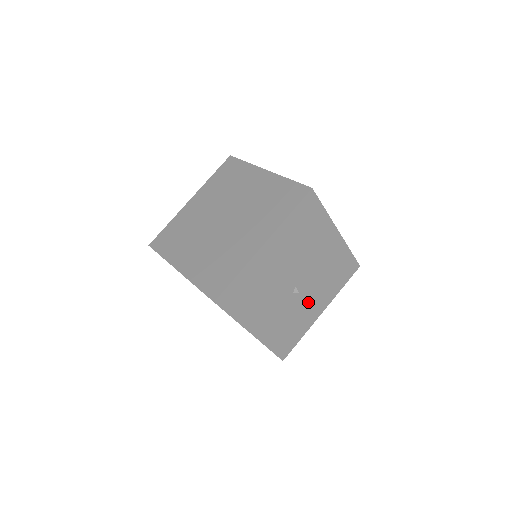
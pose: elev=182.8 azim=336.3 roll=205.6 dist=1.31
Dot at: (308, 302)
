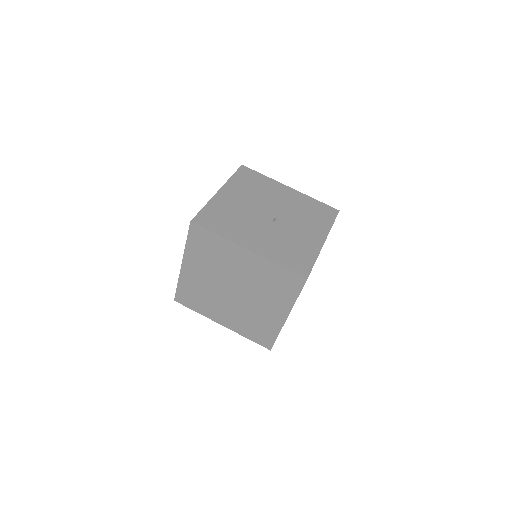
Dot at: (298, 232)
